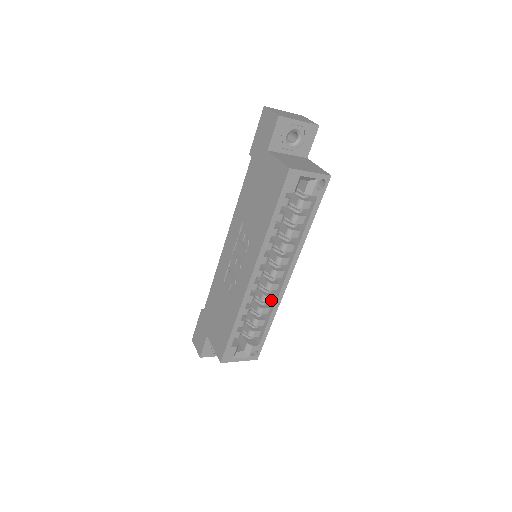
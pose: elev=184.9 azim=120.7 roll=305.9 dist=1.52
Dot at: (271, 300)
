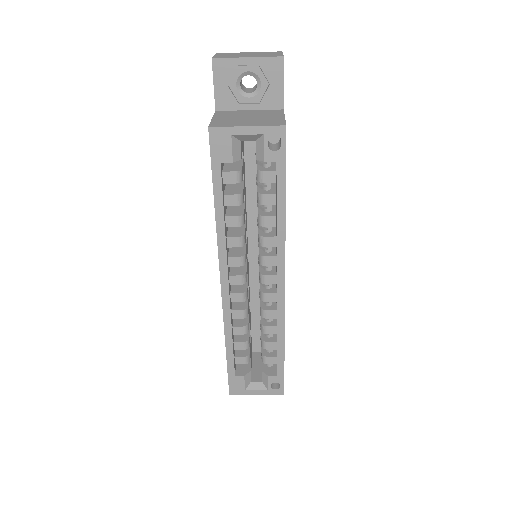
Dot at: (273, 315)
